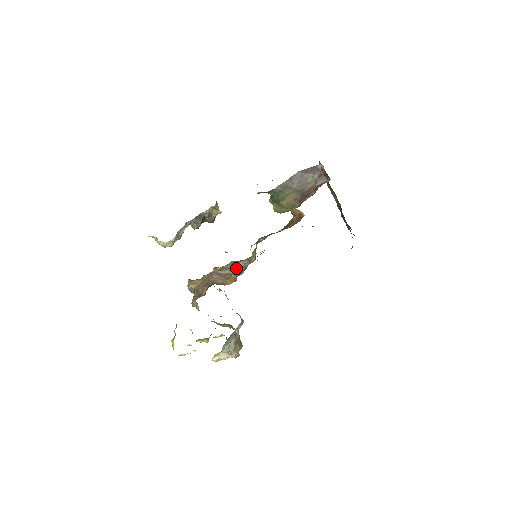
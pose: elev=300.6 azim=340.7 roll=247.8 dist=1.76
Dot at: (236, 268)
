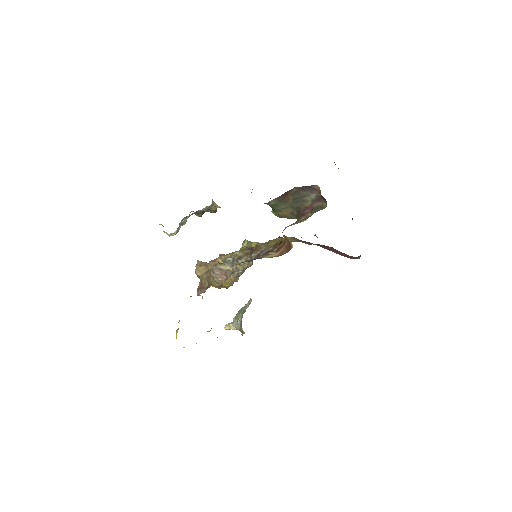
Dot at: (236, 266)
